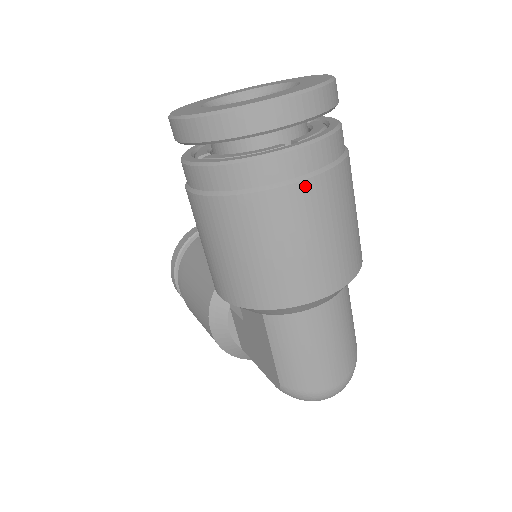
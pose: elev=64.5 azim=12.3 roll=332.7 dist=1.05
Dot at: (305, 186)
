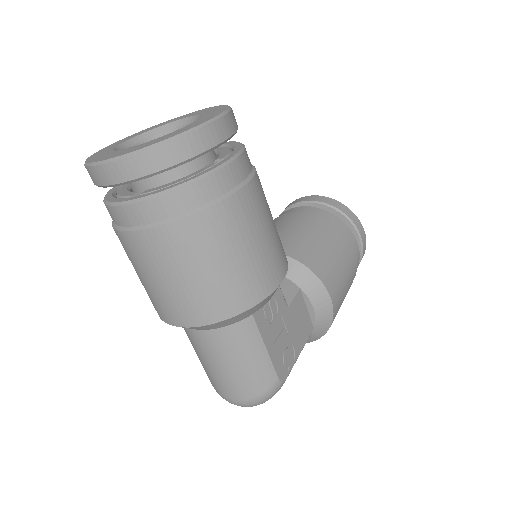
Dot at: (133, 236)
